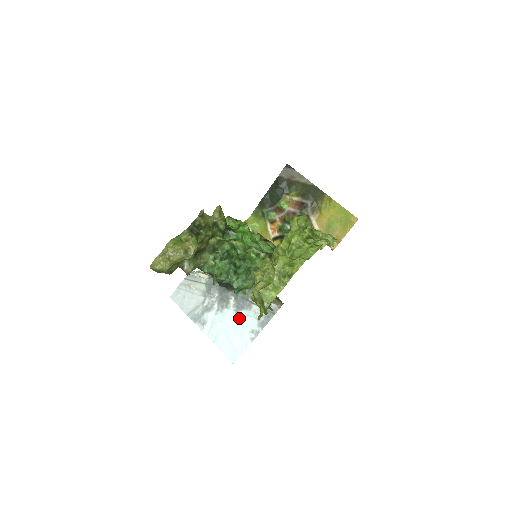
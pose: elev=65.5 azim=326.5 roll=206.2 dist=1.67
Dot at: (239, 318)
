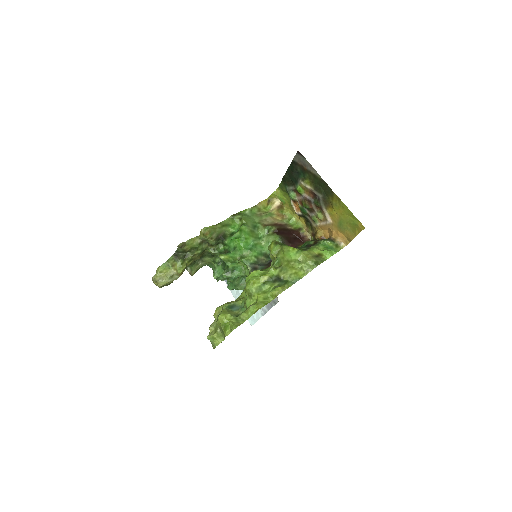
Dot at: occluded
